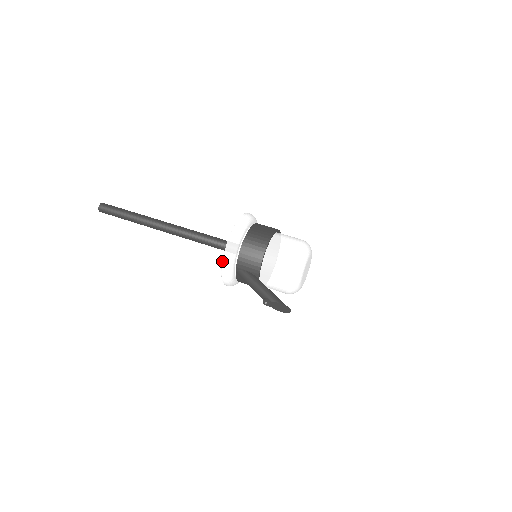
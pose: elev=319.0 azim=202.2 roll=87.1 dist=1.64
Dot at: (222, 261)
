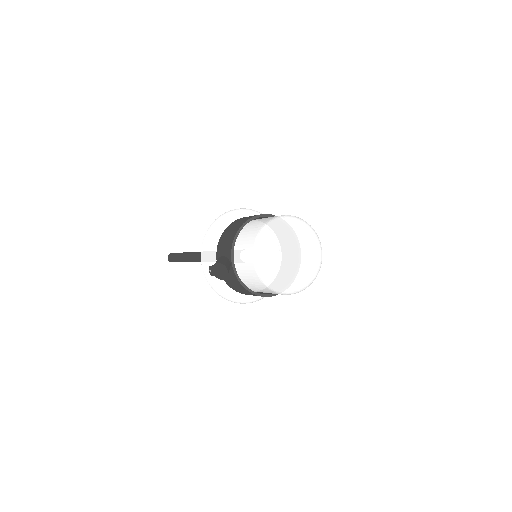
Dot at: (201, 247)
